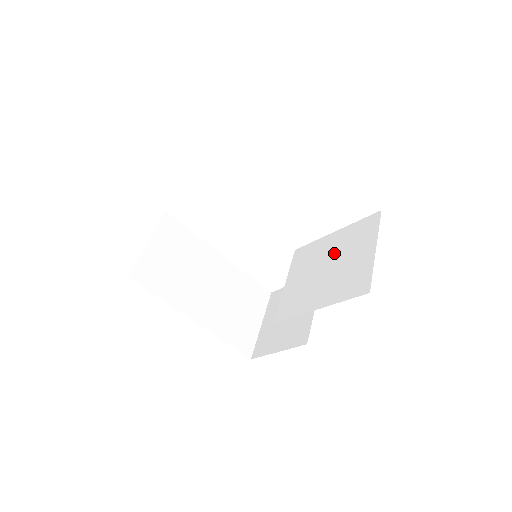
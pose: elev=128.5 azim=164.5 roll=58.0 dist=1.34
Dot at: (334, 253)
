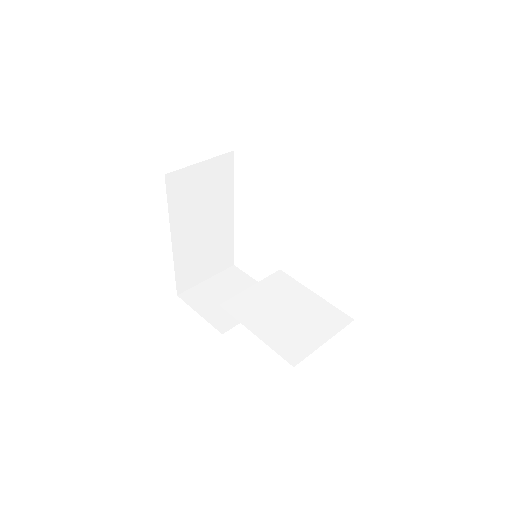
Dot at: (300, 309)
